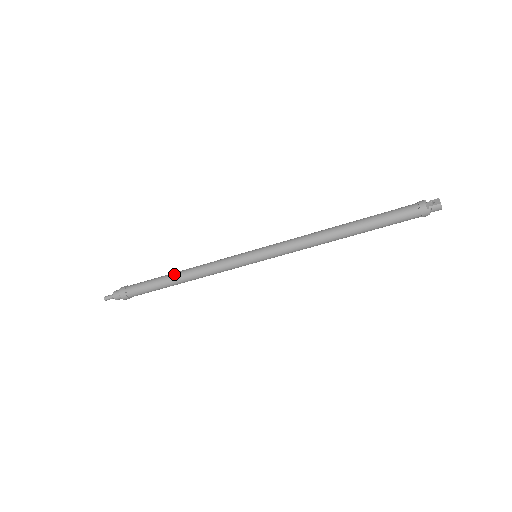
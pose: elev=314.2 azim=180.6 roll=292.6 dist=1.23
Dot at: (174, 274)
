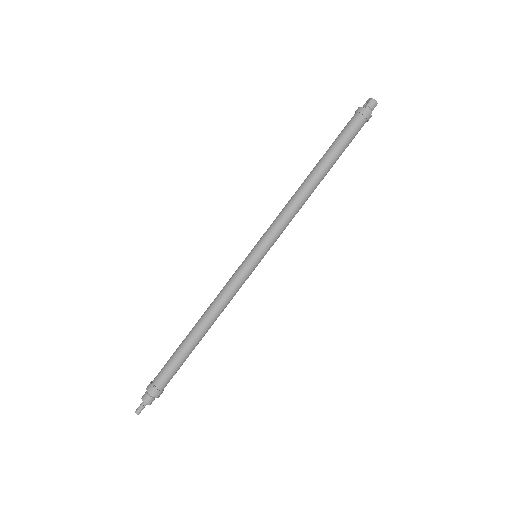
Dot at: (191, 330)
